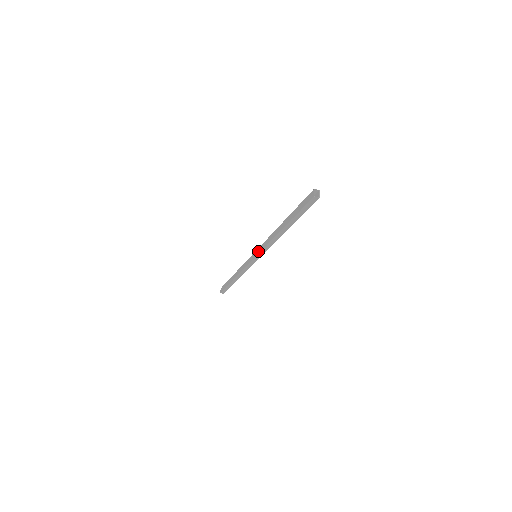
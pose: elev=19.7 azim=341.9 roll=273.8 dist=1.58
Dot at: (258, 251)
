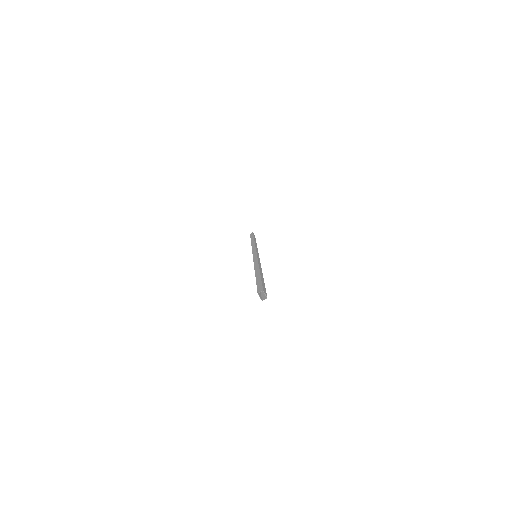
Dot at: occluded
